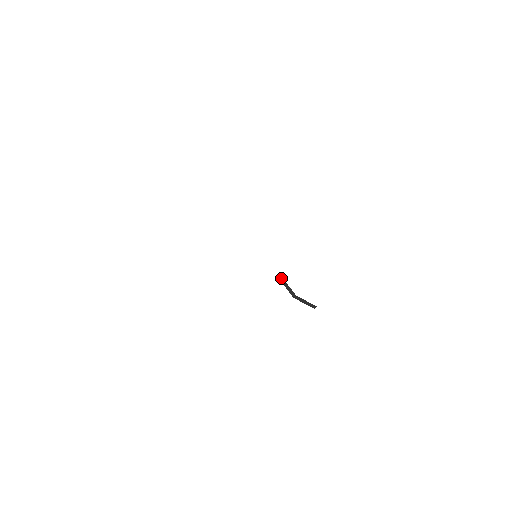
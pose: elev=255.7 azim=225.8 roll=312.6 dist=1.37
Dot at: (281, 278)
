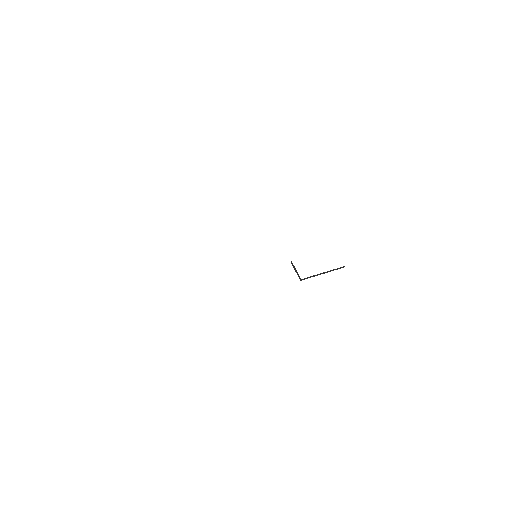
Dot at: (291, 261)
